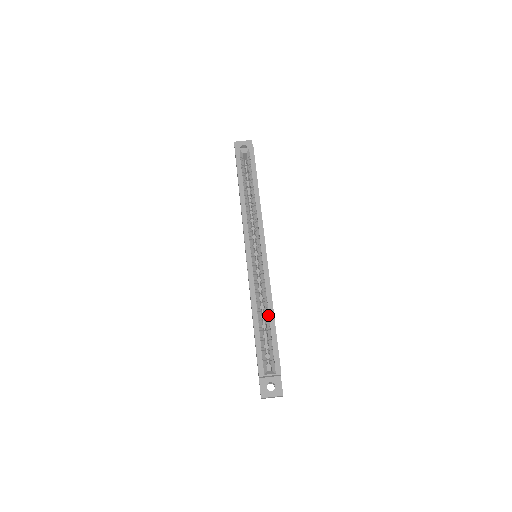
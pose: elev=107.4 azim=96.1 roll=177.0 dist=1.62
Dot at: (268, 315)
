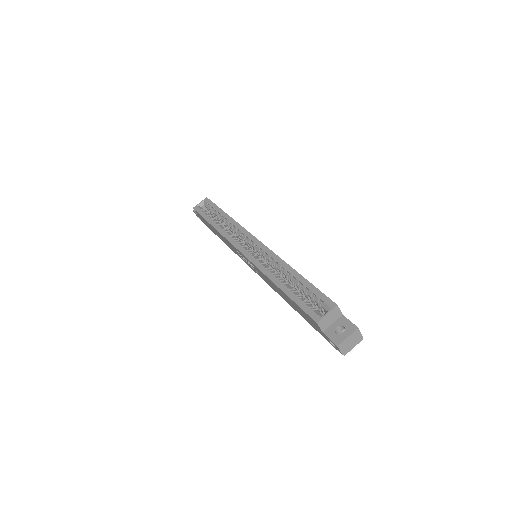
Dot at: (291, 275)
